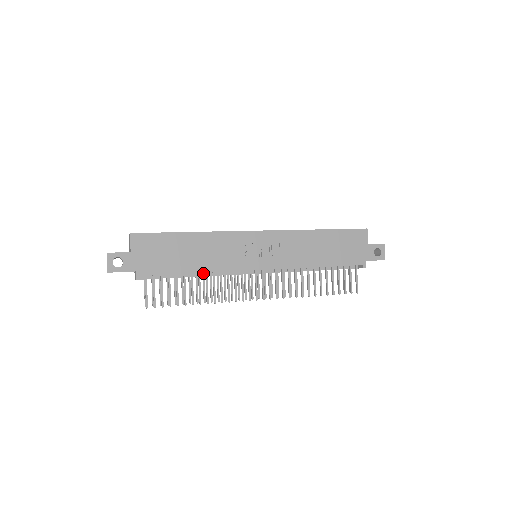
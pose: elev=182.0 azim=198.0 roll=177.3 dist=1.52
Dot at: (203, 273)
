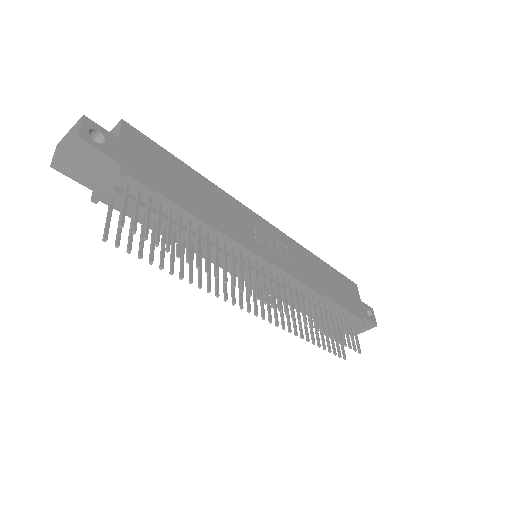
Dot at: occluded
